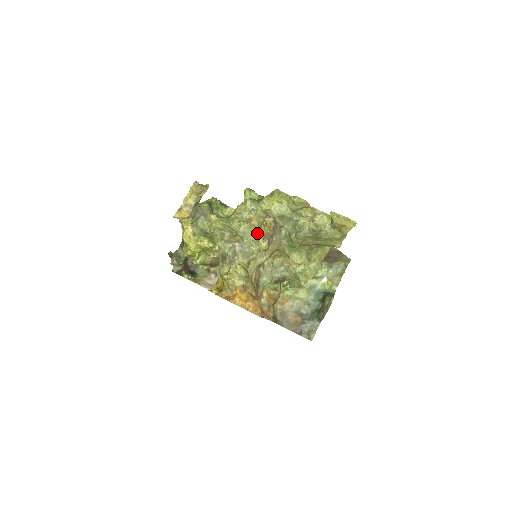
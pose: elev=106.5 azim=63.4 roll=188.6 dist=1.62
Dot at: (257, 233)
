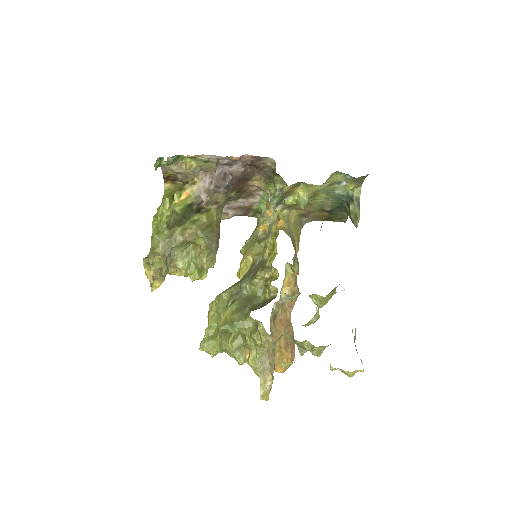
Dot at: occluded
